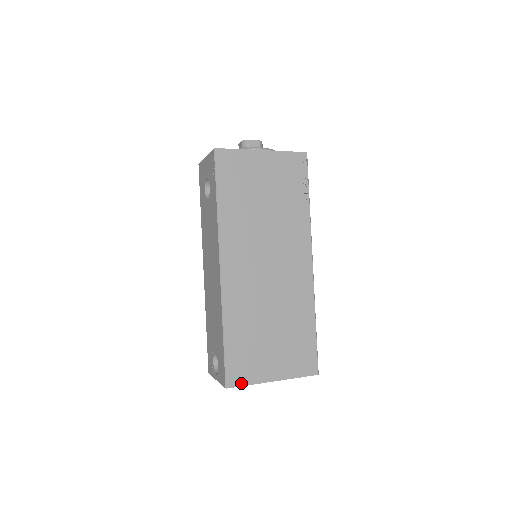
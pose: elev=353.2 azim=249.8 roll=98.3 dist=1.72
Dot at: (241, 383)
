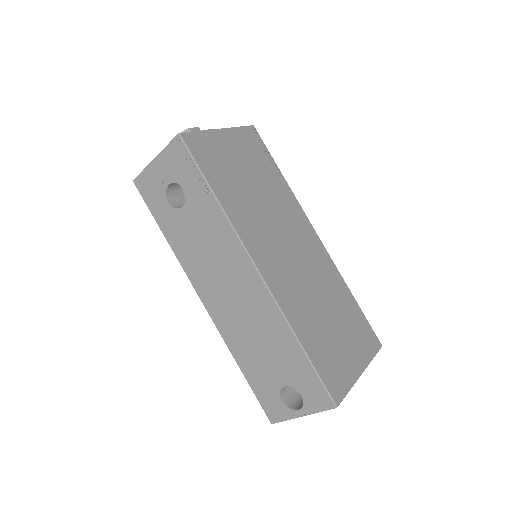
Dot at: (343, 393)
